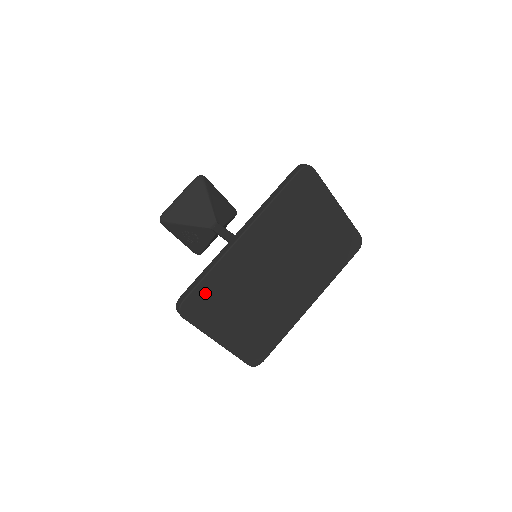
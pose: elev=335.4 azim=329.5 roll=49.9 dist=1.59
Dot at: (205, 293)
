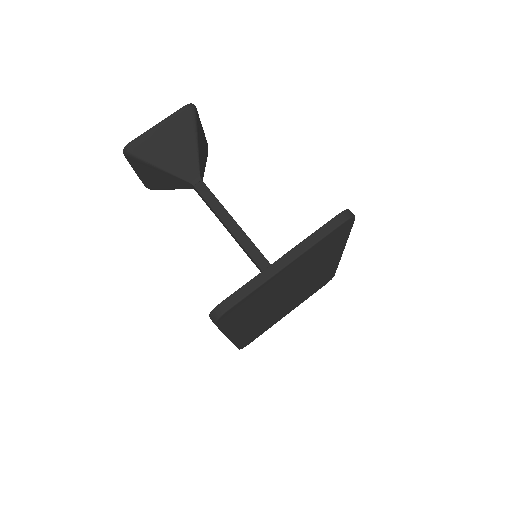
Dot at: (247, 340)
